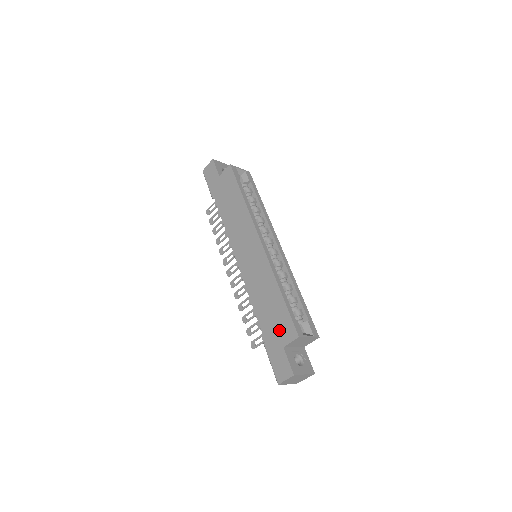
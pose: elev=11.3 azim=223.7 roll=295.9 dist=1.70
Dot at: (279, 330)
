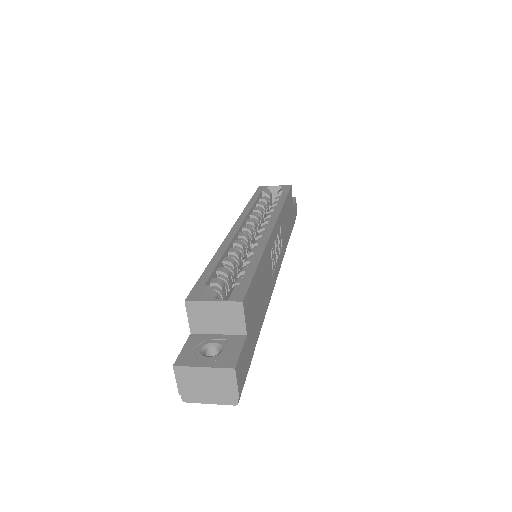
Dot at: occluded
